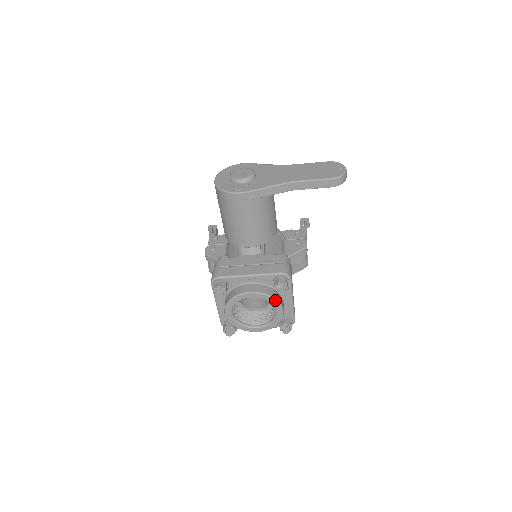
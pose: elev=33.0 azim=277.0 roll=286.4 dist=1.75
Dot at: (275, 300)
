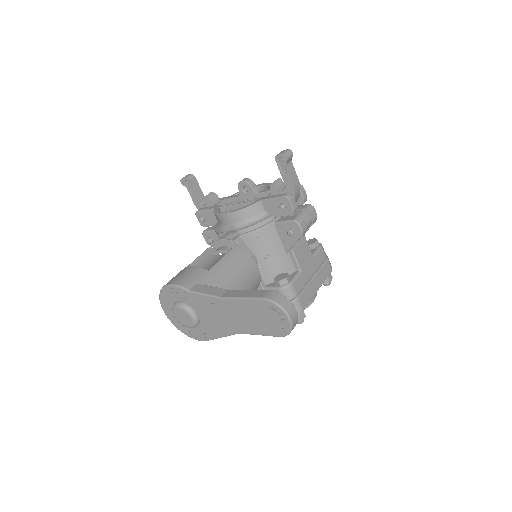
Dot at: occluded
